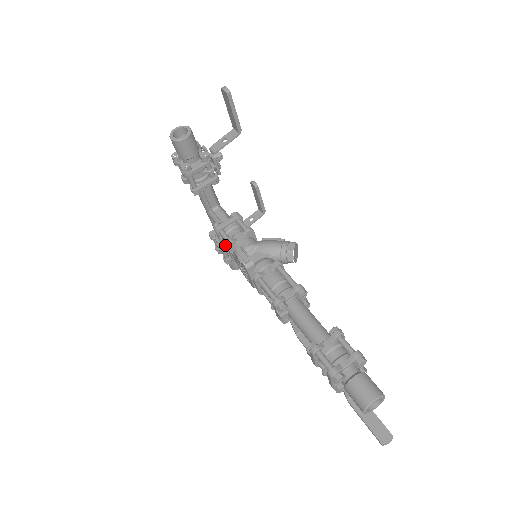
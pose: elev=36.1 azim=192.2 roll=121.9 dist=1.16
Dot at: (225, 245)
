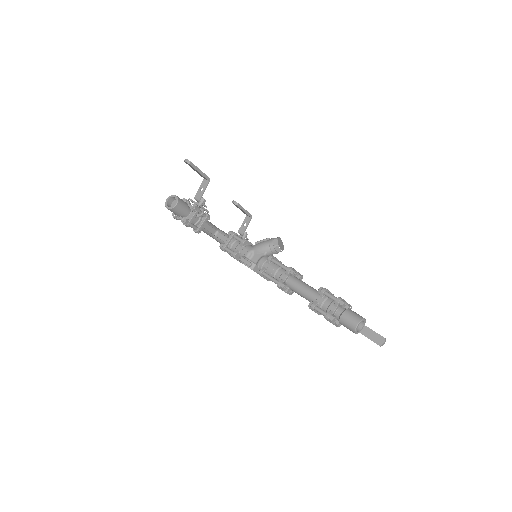
Dot at: occluded
